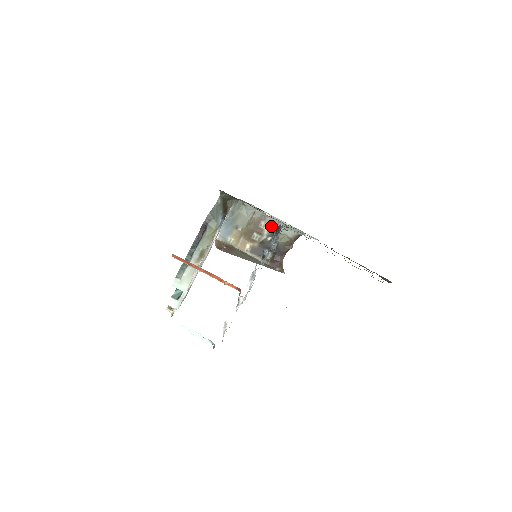
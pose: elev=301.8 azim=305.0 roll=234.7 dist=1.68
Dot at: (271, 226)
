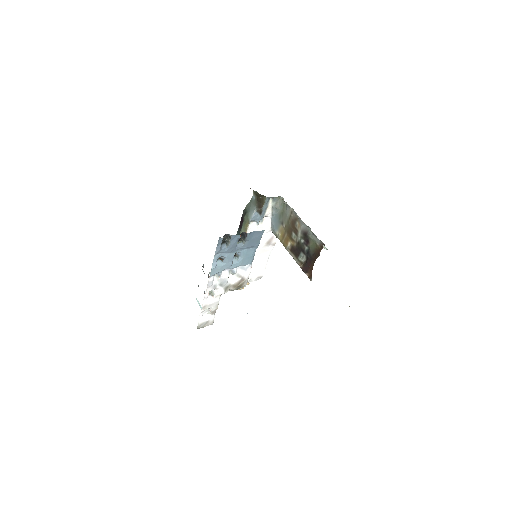
Dot at: (303, 228)
